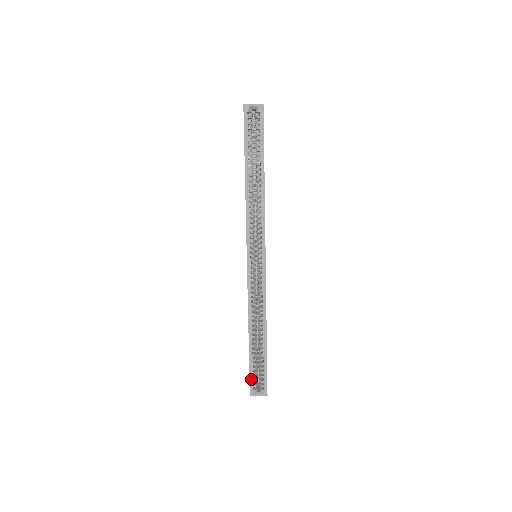
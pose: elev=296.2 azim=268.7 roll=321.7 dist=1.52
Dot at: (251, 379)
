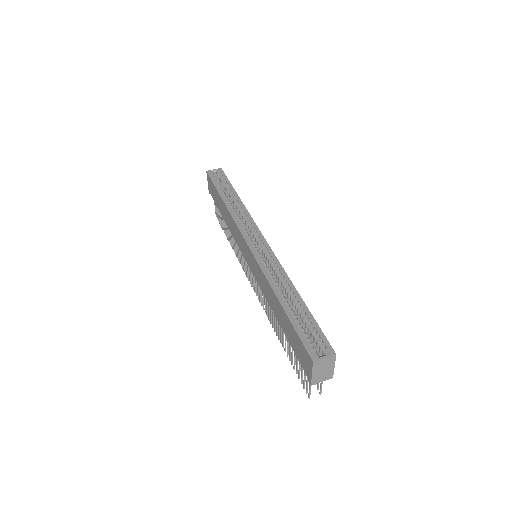
Dot at: (303, 341)
